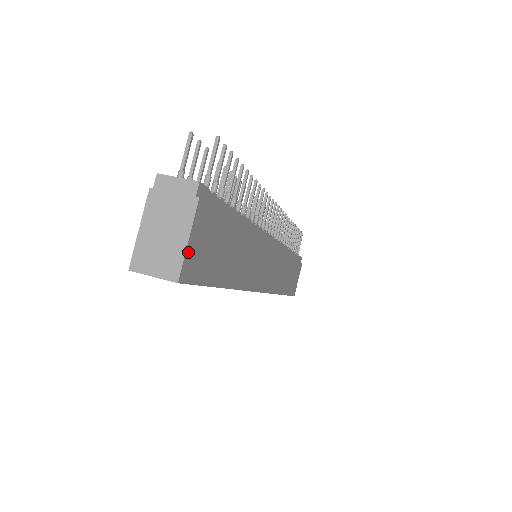
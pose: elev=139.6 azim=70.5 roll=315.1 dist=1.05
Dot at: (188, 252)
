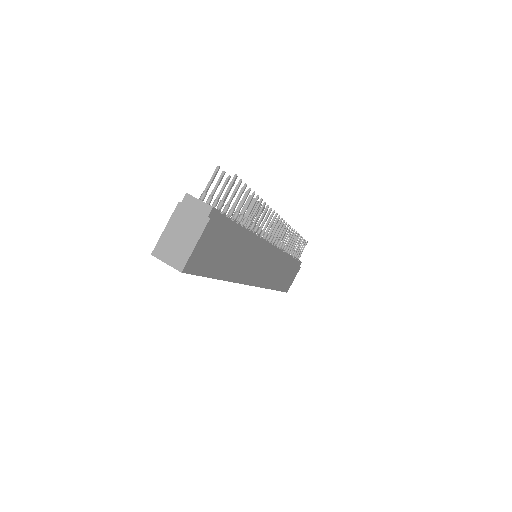
Dot at: (194, 253)
